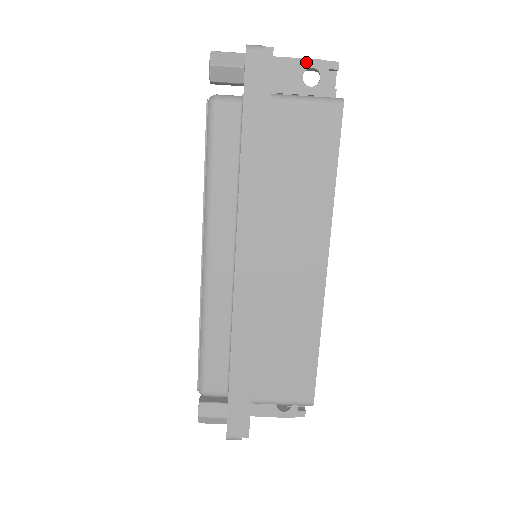
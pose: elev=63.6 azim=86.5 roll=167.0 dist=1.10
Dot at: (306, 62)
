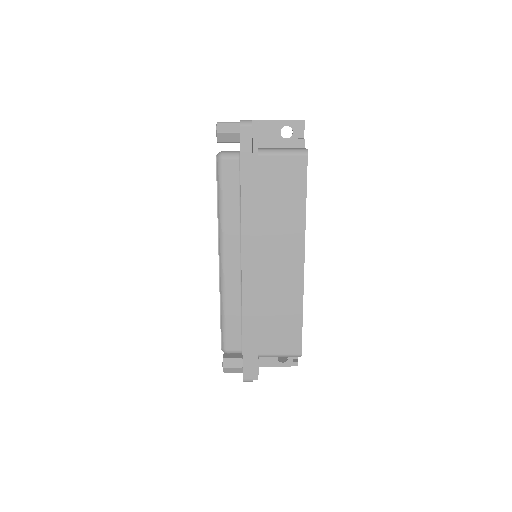
Dot at: (282, 122)
